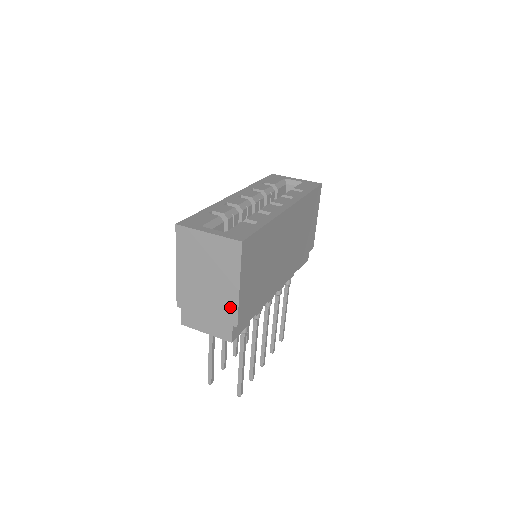
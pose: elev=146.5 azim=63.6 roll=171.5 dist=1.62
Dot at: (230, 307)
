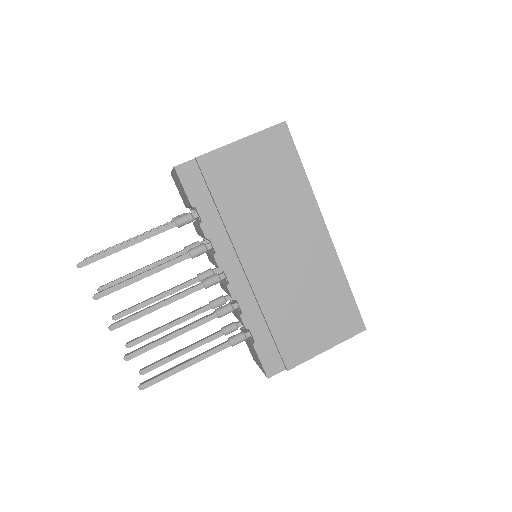
Dot at: occluded
